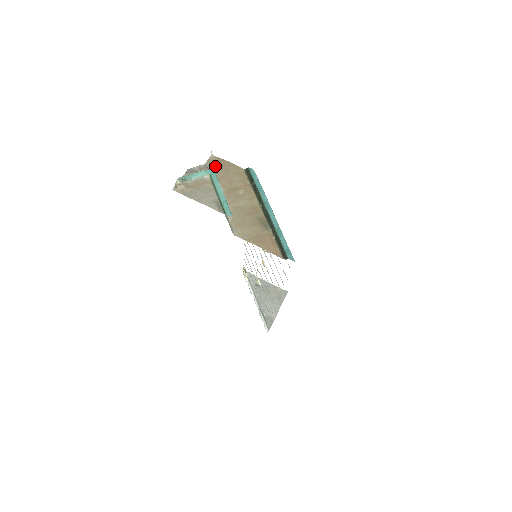
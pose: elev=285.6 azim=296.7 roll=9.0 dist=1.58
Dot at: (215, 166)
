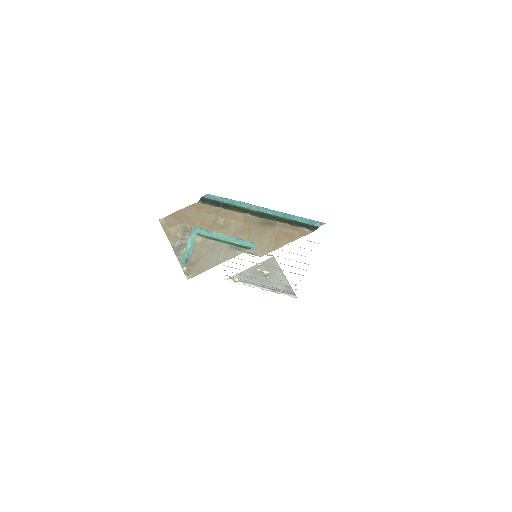
Dot at: (175, 225)
